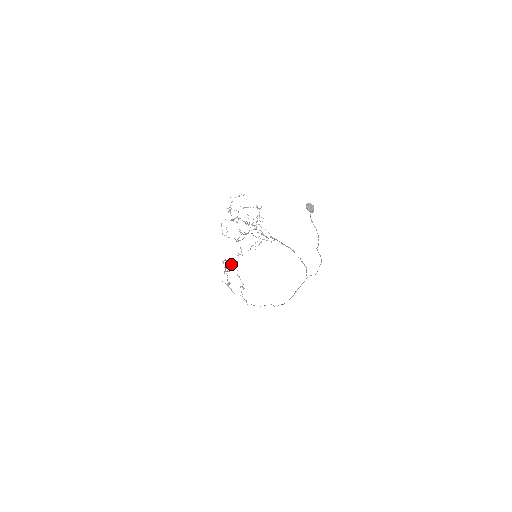
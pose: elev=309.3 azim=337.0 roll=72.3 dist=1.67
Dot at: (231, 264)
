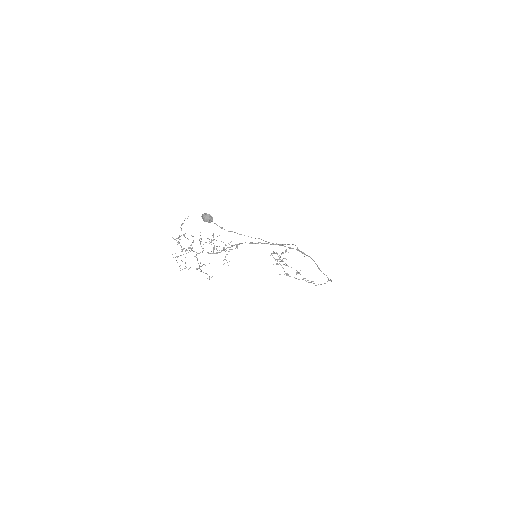
Dot at: (286, 251)
